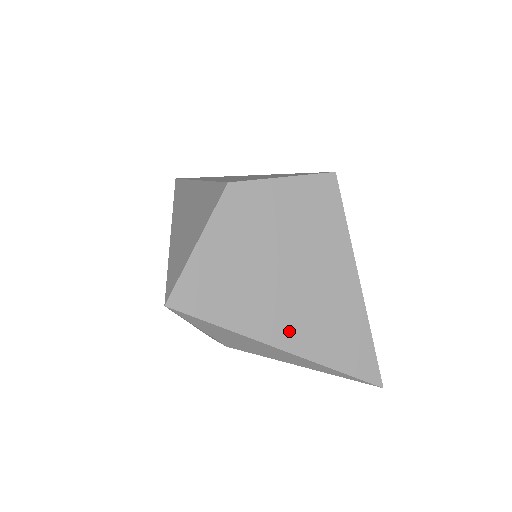
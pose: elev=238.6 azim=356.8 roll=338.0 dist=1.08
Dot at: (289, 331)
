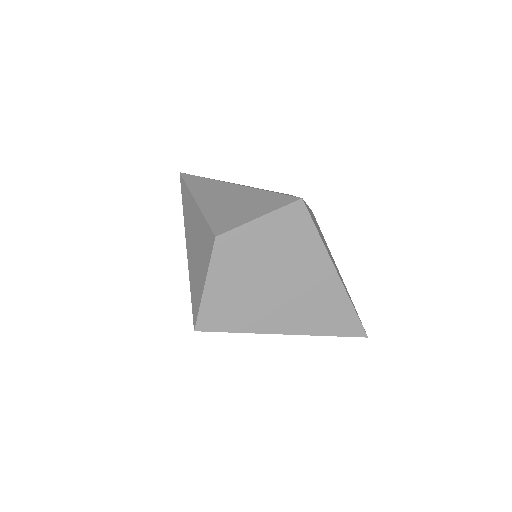
Dot at: (288, 321)
